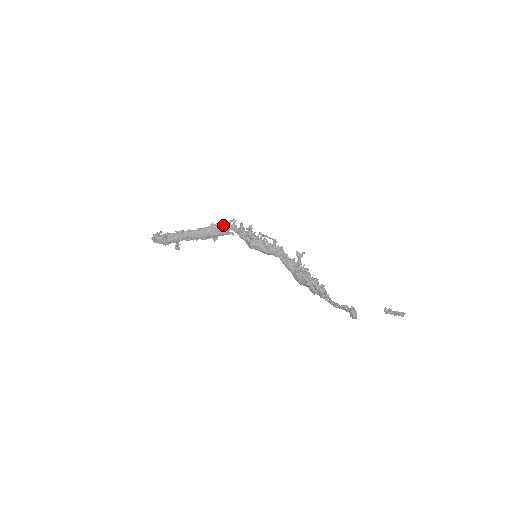
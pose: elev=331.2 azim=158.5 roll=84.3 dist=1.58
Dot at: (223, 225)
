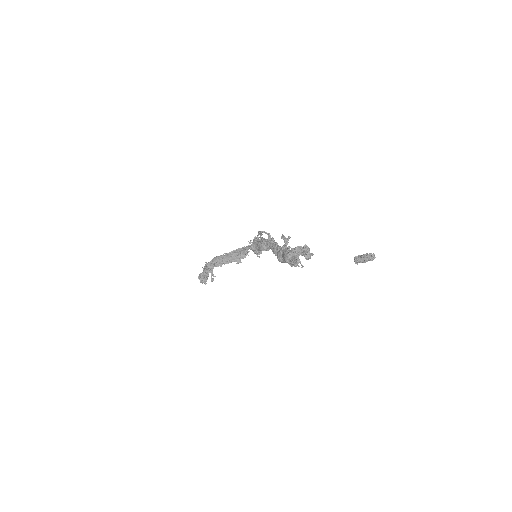
Dot at: (244, 248)
